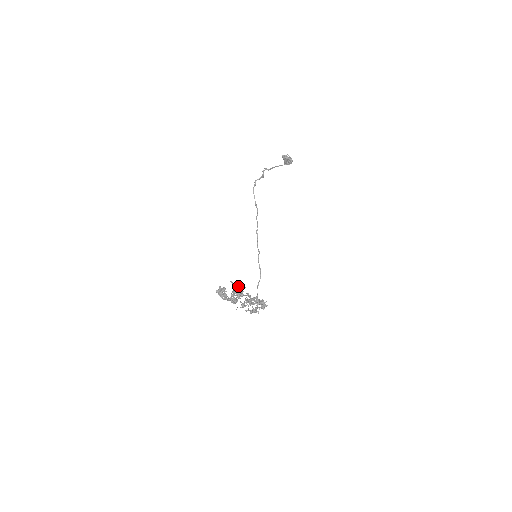
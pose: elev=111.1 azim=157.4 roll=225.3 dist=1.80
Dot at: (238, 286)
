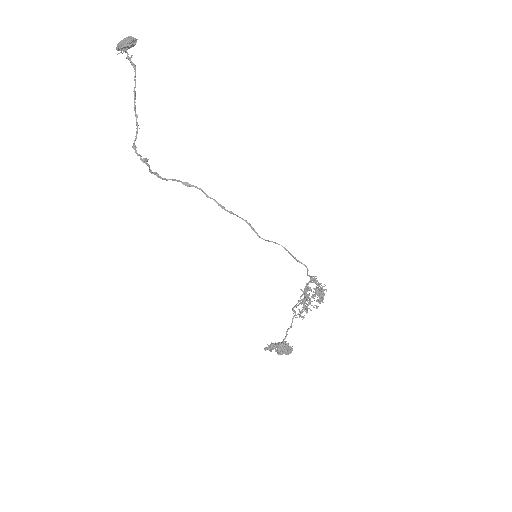
Dot at: (275, 345)
